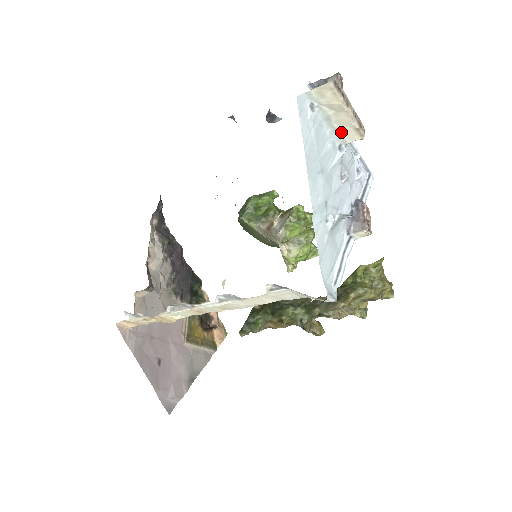
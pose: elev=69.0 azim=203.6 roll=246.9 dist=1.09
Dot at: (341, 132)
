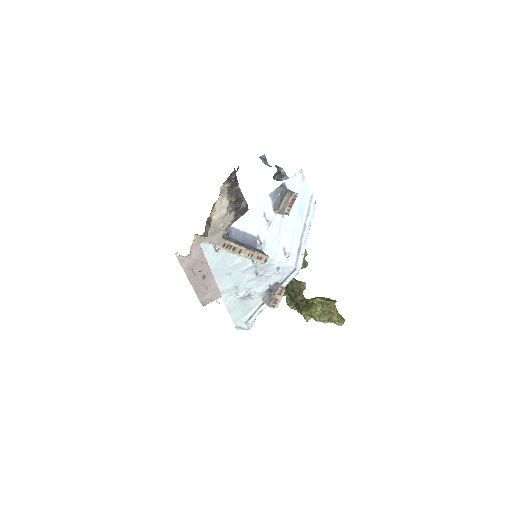
Dot at: occluded
